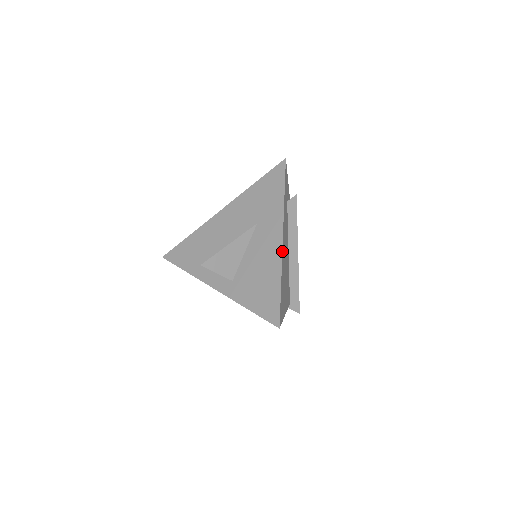
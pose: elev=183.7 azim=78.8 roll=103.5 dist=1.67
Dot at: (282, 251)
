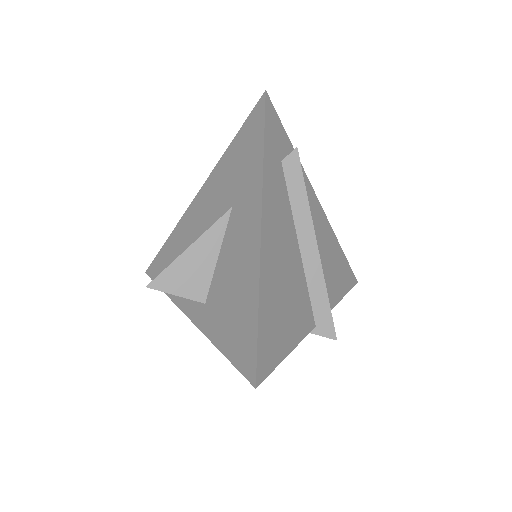
Dot at: (260, 248)
